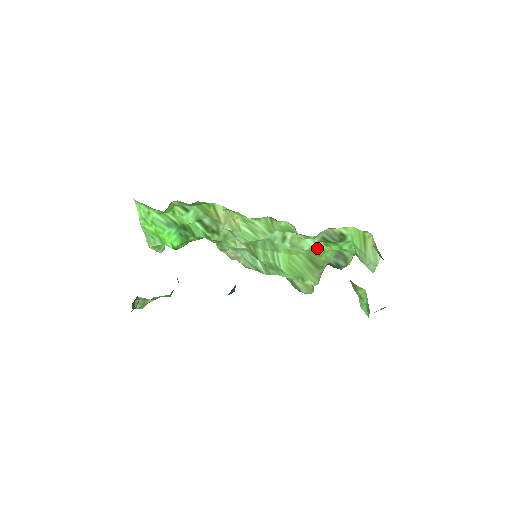
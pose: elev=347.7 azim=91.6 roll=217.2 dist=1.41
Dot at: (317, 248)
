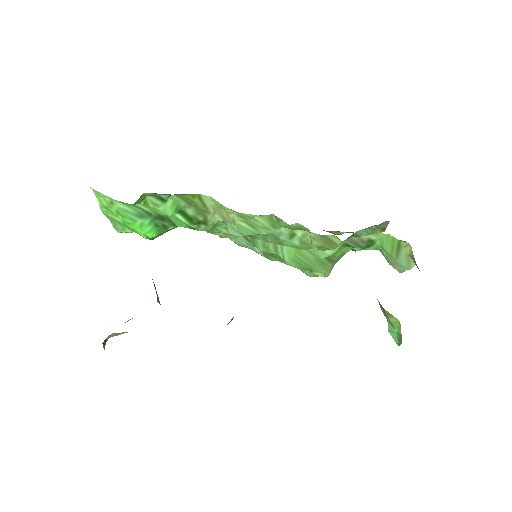
Dot at: (334, 246)
